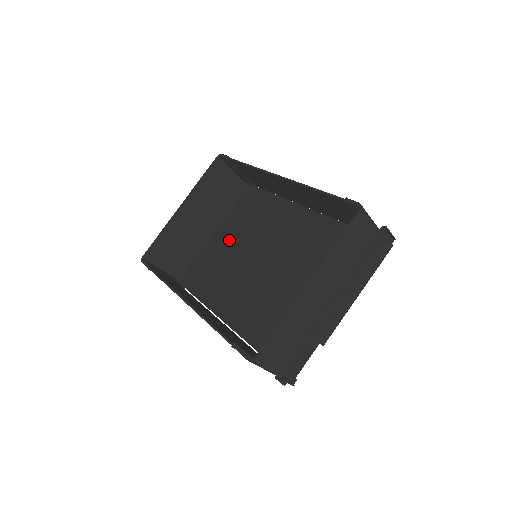
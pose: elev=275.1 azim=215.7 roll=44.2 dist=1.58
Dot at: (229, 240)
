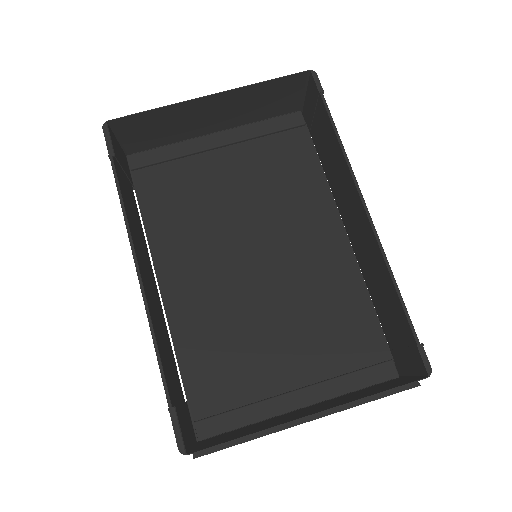
Dot at: (233, 183)
